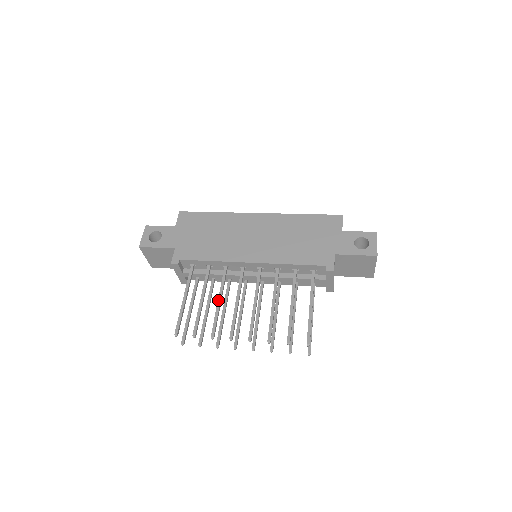
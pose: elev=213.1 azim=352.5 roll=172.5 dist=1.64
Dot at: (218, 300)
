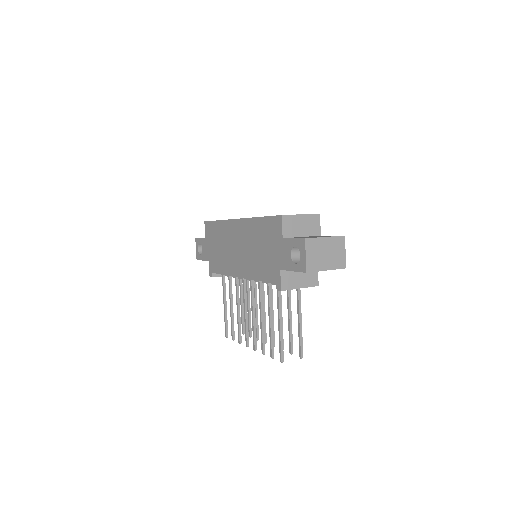
Dot at: (237, 309)
